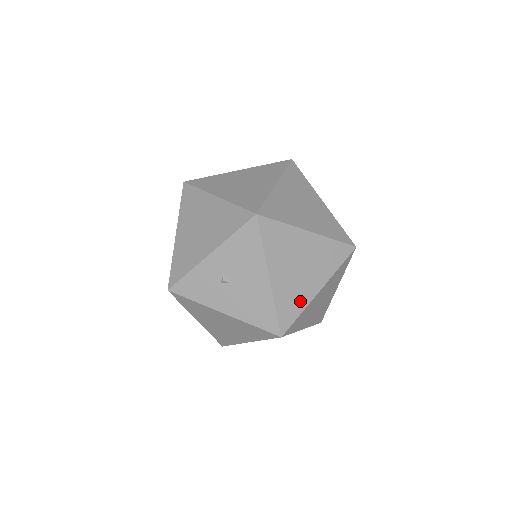
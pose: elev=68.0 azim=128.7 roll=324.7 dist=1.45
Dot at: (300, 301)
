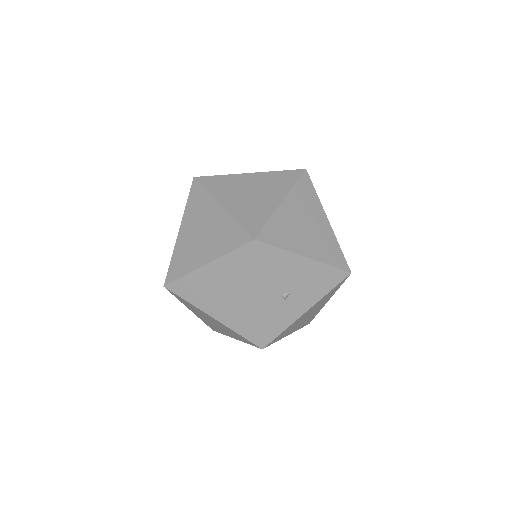
Dot at: (331, 242)
